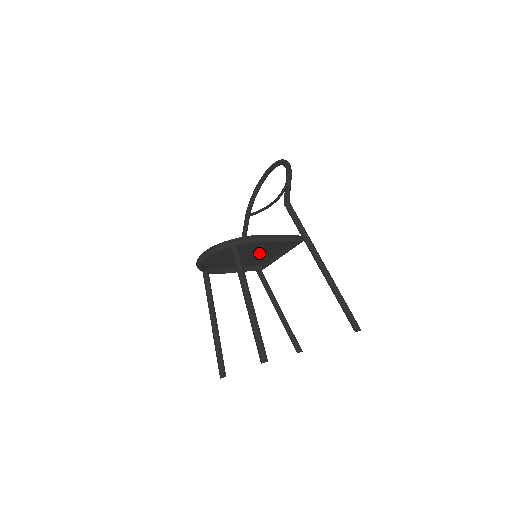
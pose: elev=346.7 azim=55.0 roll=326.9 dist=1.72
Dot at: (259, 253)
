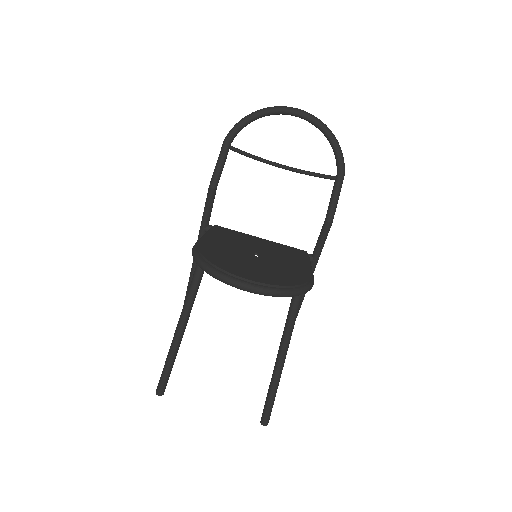
Dot at: (254, 247)
